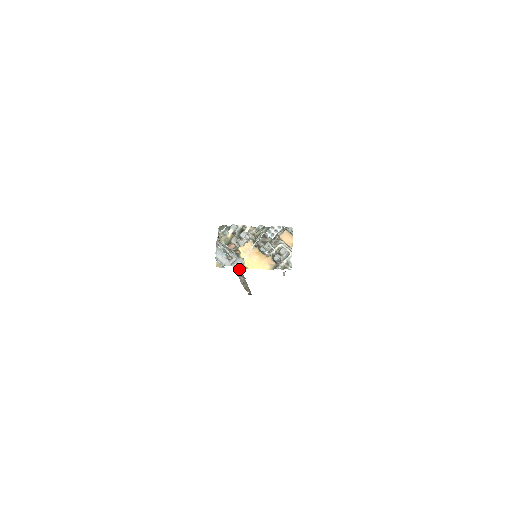
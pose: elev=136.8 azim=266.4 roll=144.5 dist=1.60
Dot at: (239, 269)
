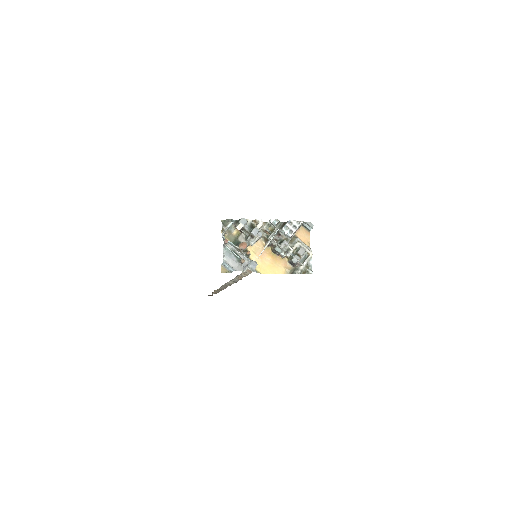
Dot at: (243, 273)
